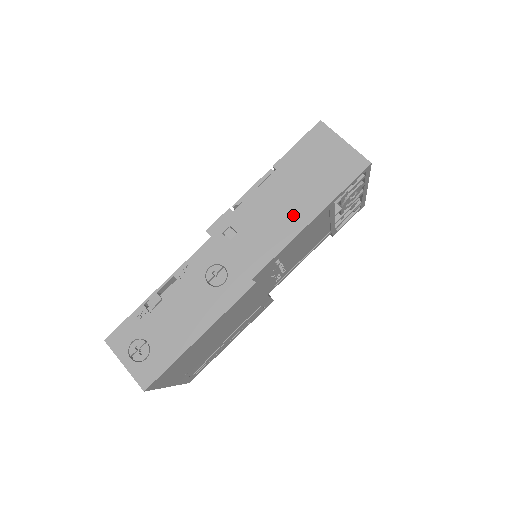
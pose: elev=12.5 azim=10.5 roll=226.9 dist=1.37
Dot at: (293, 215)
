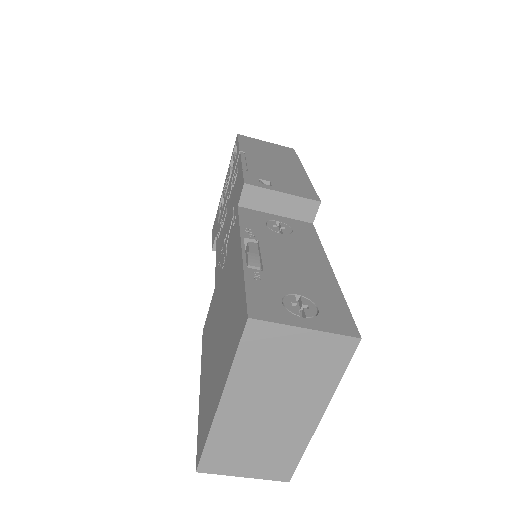
Dot at: (291, 170)
